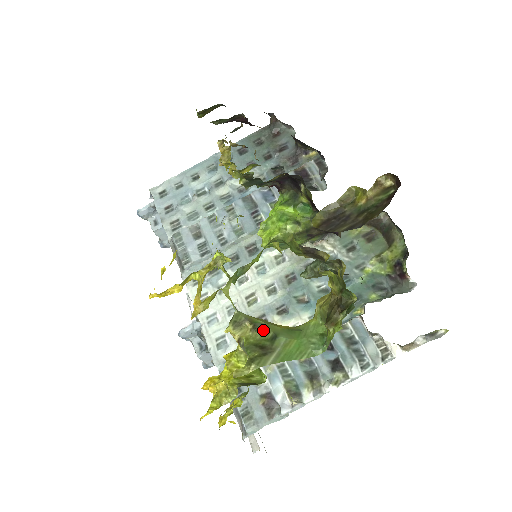
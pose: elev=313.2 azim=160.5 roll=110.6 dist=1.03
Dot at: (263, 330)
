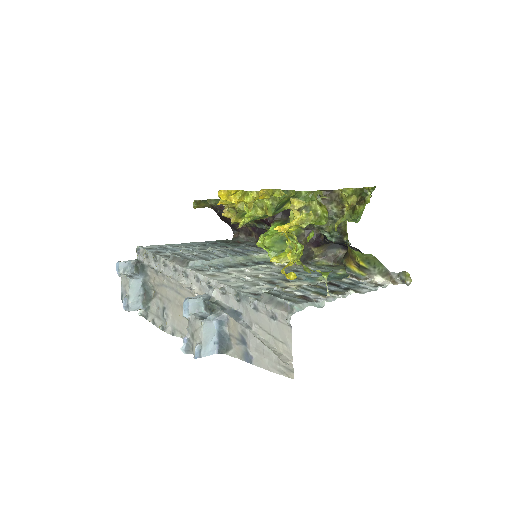
Dot at: occluded
